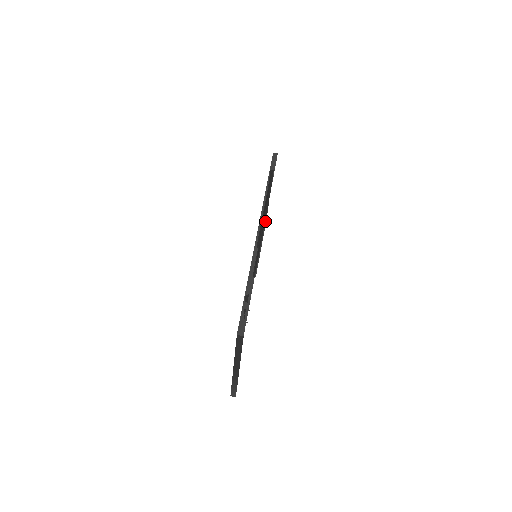
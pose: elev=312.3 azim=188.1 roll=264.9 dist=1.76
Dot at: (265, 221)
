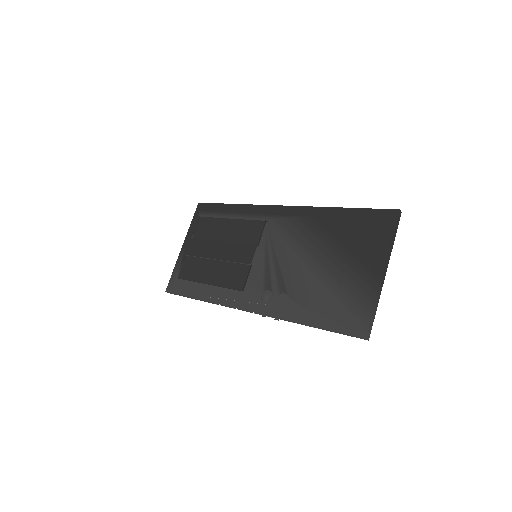
Dot at: (181, 279)
